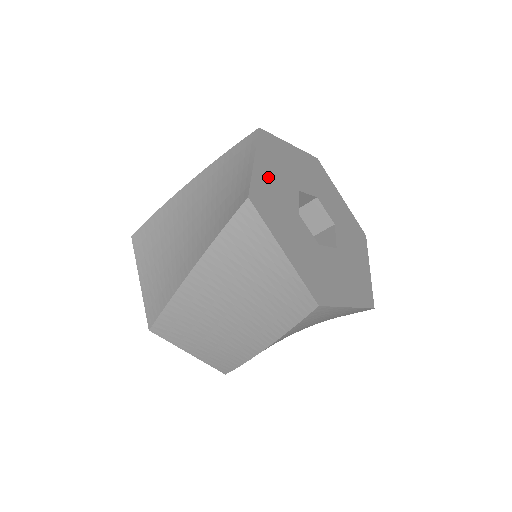
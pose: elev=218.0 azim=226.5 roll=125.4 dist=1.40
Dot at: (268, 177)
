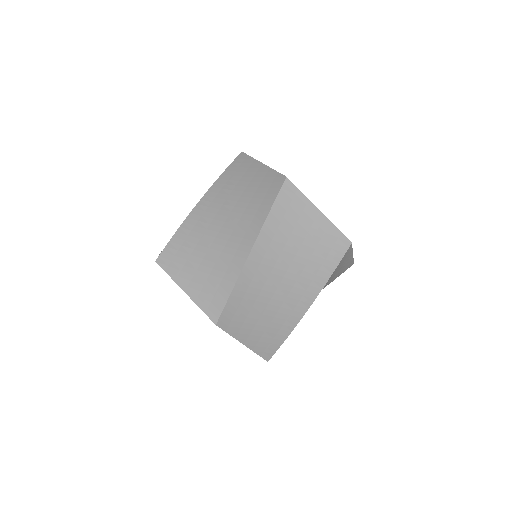
Dot at: occluded
